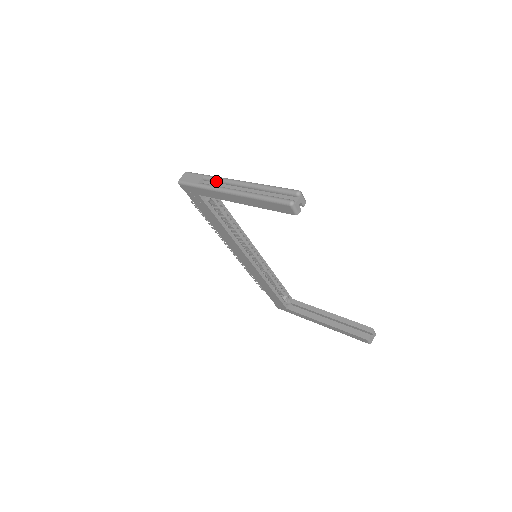
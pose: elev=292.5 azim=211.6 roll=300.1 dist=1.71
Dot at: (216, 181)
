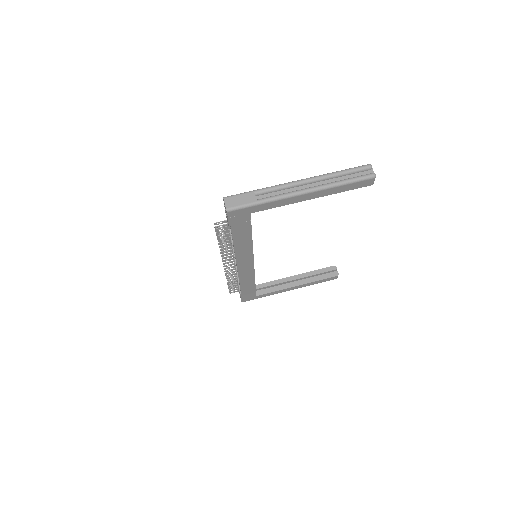
Dot at: (274, 190)
